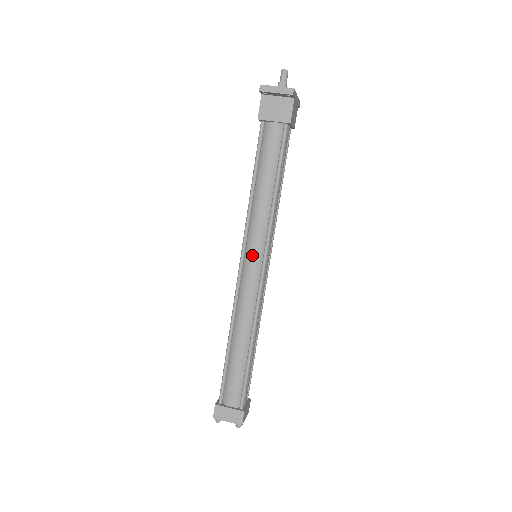
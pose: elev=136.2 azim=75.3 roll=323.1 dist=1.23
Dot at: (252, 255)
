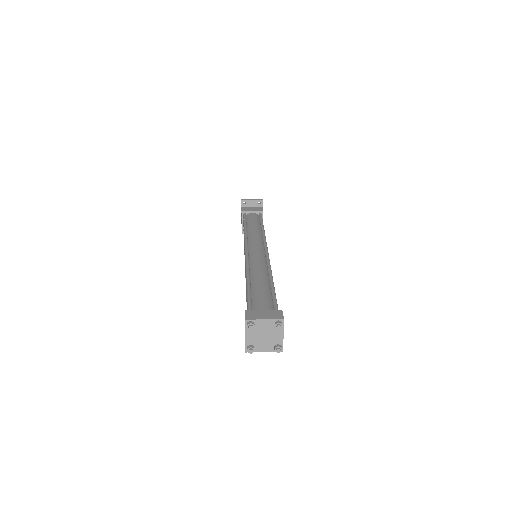
Dot at: (255, 245)
